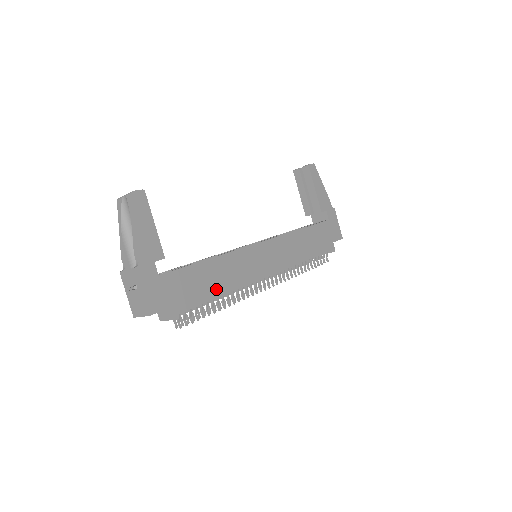
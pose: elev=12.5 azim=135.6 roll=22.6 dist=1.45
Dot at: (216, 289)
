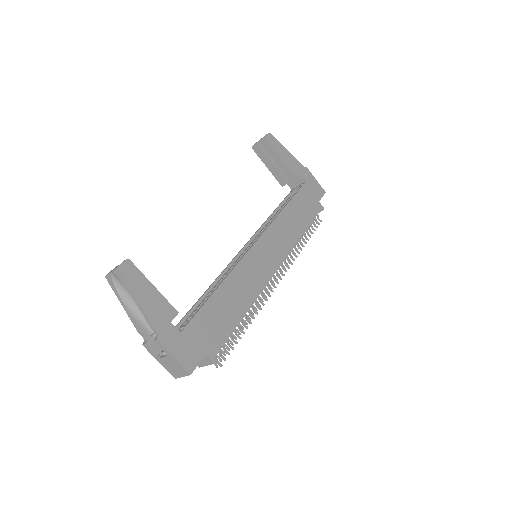
Dot at: (236, 313)
